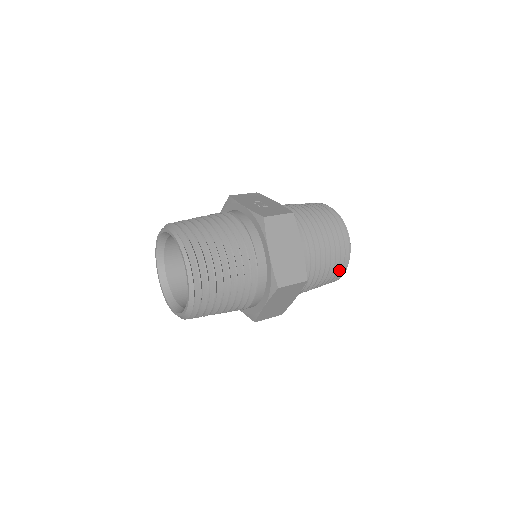
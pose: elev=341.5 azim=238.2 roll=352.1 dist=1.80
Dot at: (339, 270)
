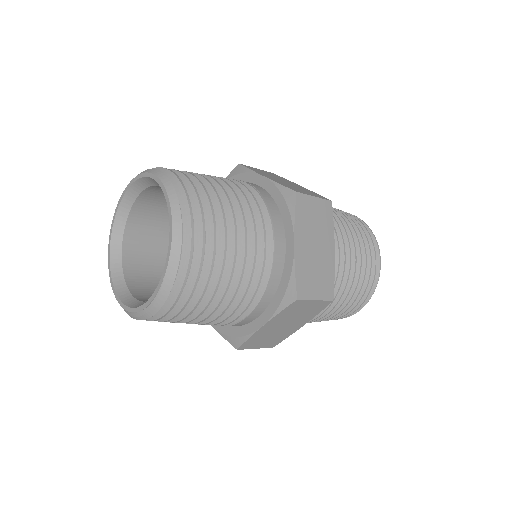
Dot at: (370, 247)
